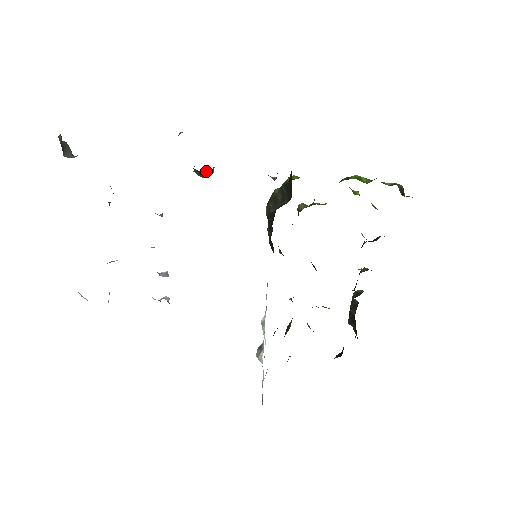
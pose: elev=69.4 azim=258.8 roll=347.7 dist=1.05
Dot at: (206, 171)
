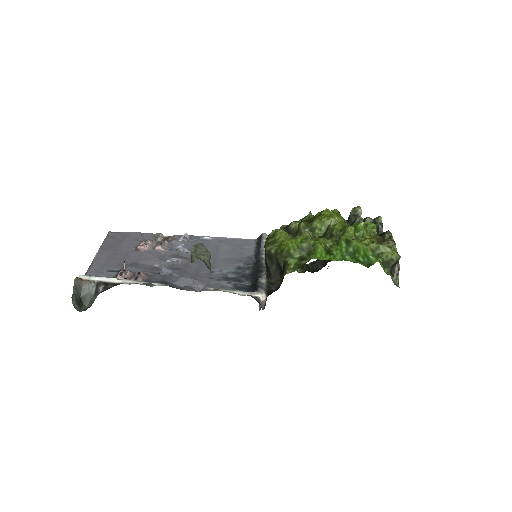
Dot at: occluded
